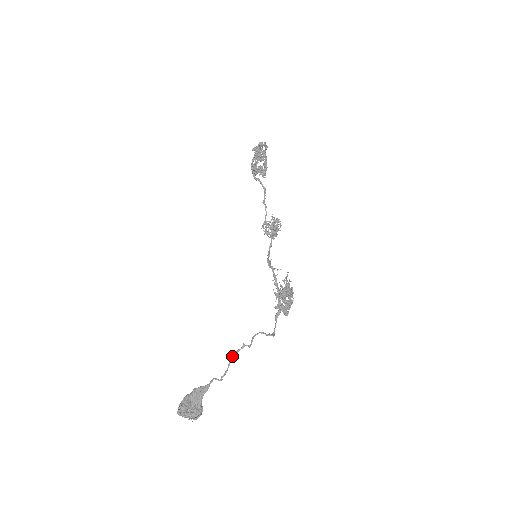
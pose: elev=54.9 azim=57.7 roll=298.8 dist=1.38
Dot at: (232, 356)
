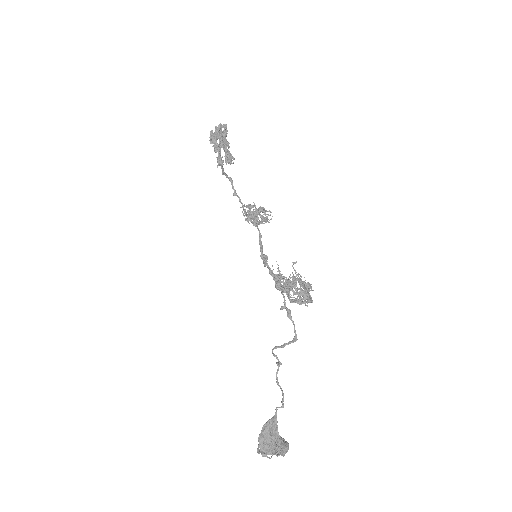
Dot at: (276, 379)
